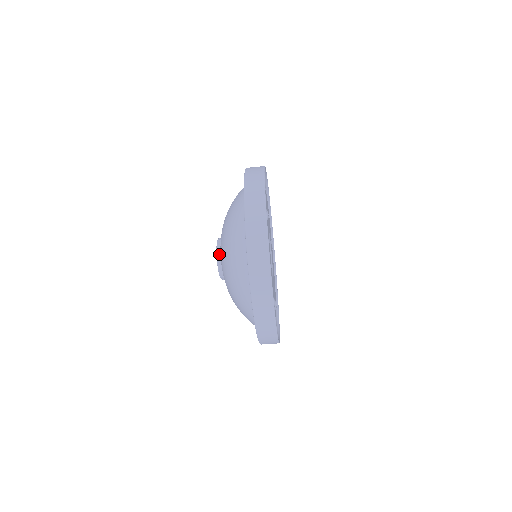
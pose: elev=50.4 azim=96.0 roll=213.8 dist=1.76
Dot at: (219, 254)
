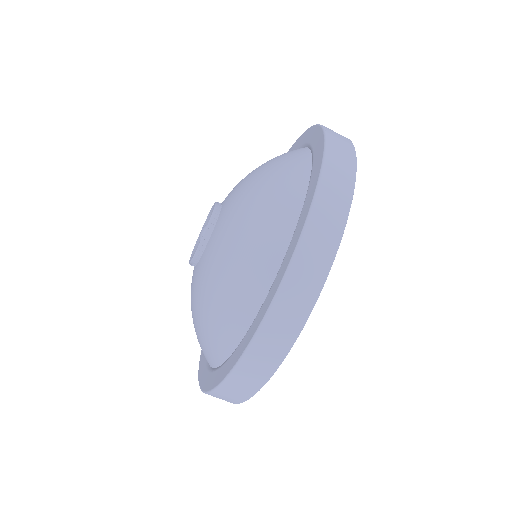
Dot at: (211, 228)
